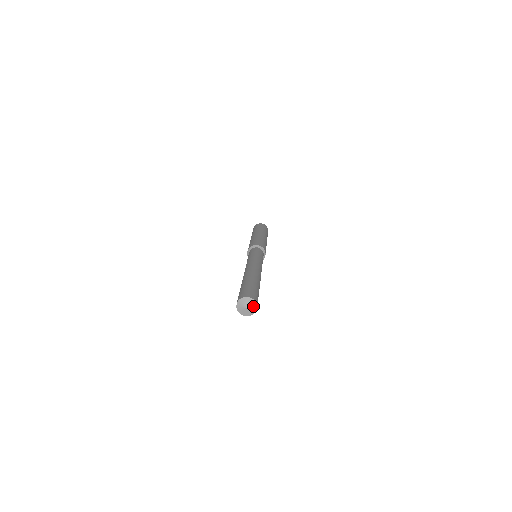
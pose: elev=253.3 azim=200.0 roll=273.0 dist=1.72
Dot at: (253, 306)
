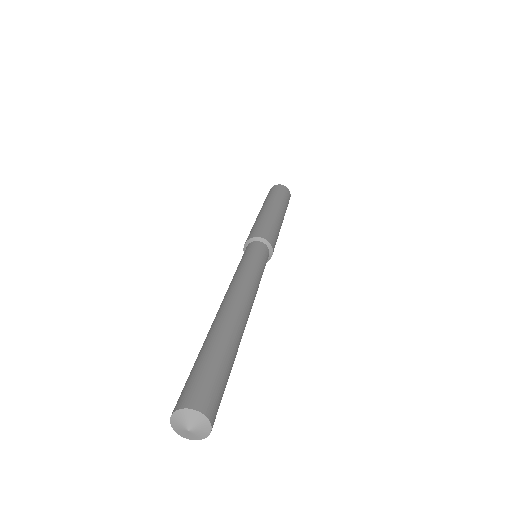
Dot at: (203, 429)
